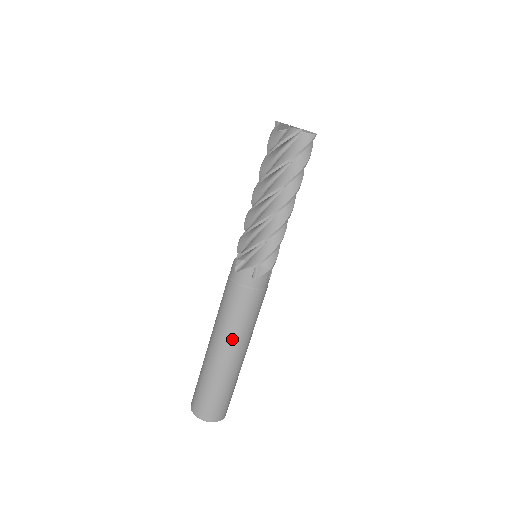
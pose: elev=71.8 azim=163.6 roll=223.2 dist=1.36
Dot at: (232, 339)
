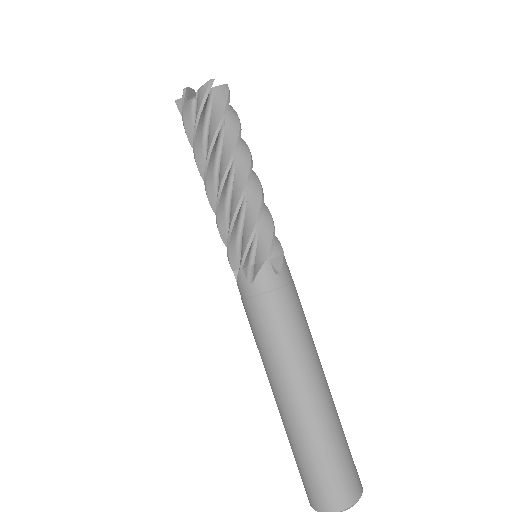
Dot at: (278, 375)
